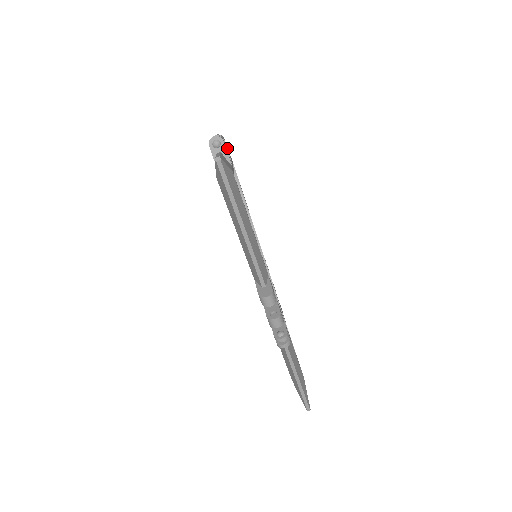
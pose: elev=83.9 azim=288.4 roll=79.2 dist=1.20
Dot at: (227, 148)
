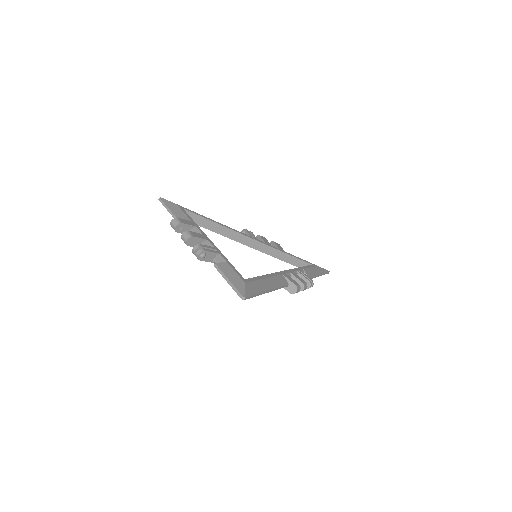
Dot at: (187, 223)
